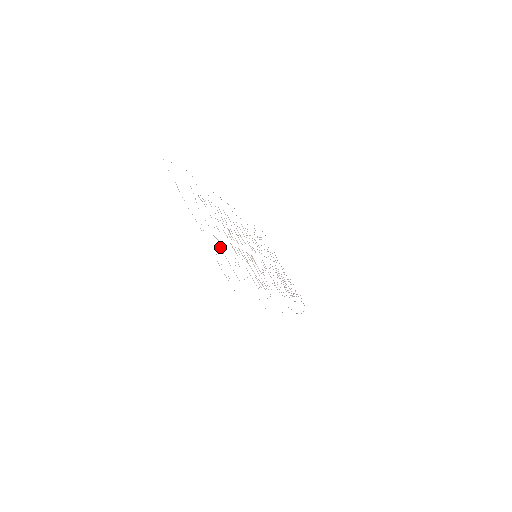
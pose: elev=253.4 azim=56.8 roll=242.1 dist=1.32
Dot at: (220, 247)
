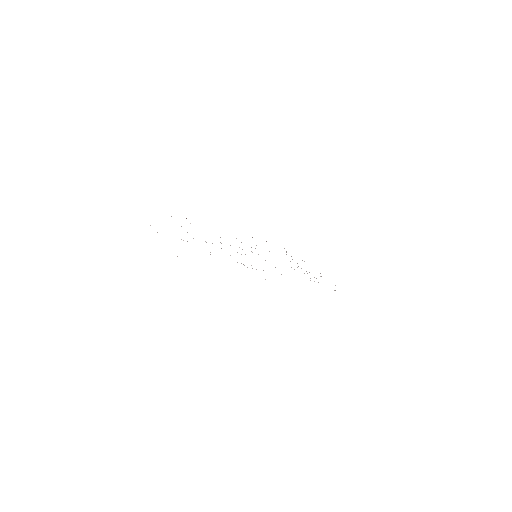
Dot at: occluded
